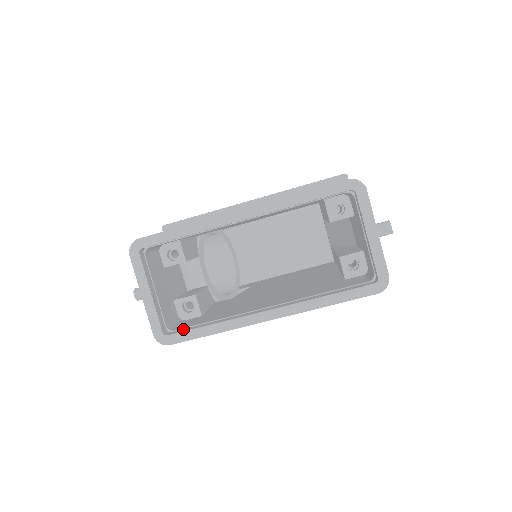
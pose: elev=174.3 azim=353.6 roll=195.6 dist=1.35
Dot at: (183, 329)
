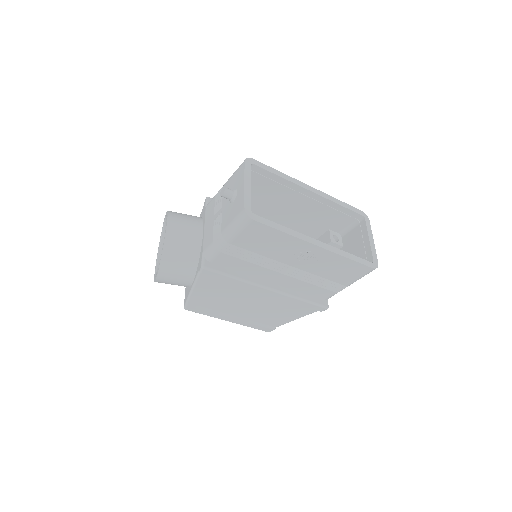
Dot at: occluded
